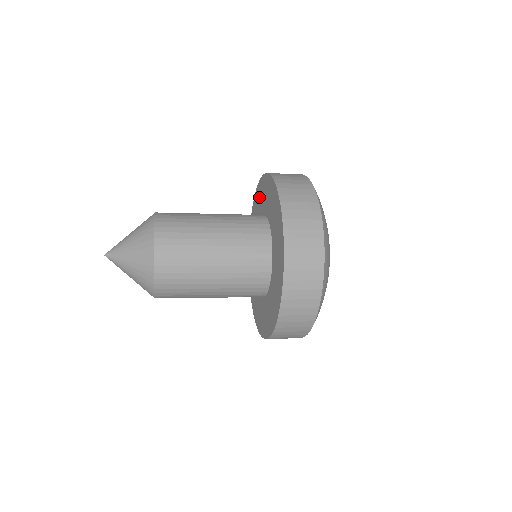
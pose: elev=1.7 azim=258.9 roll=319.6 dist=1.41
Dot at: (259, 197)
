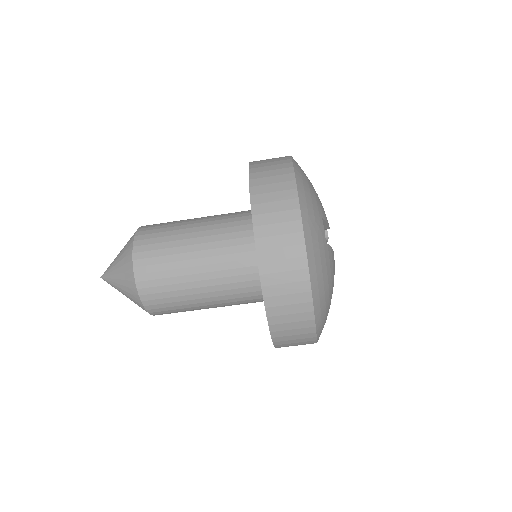
Dot at: occluded
